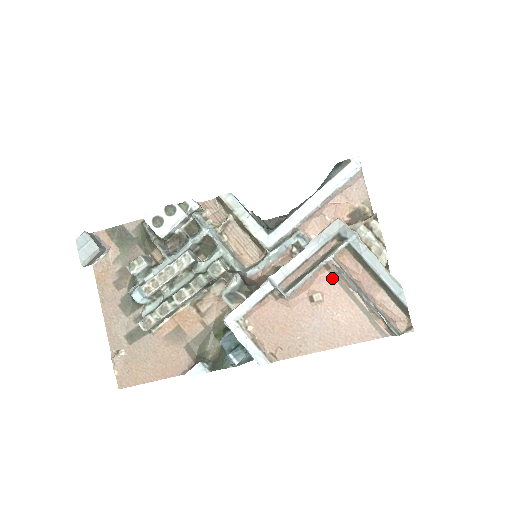
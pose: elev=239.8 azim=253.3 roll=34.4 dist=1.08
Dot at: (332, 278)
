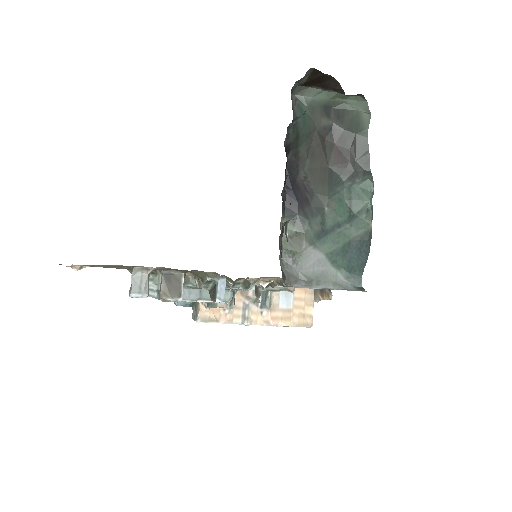
Dot at: occluded
